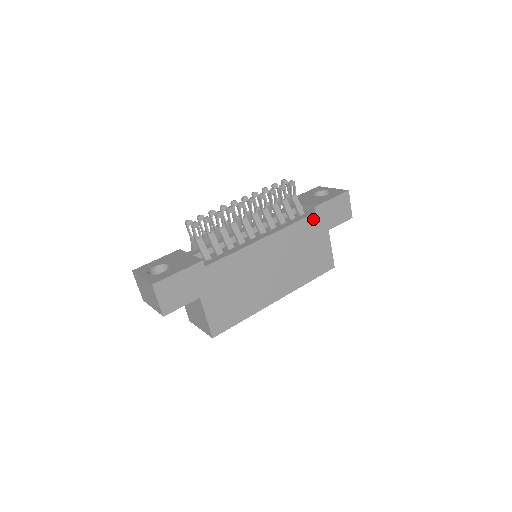
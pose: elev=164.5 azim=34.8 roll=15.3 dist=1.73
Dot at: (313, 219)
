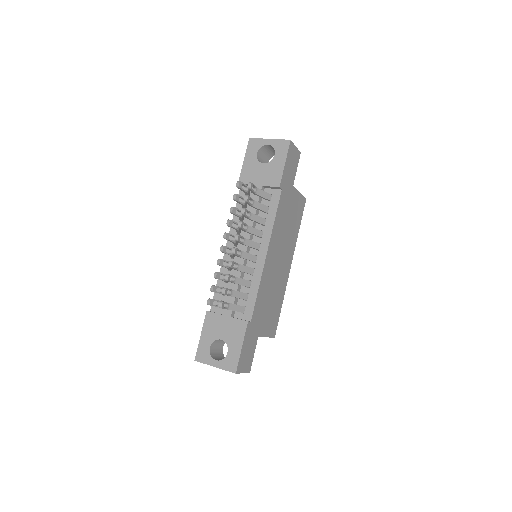
Dot at: (282, 196)
